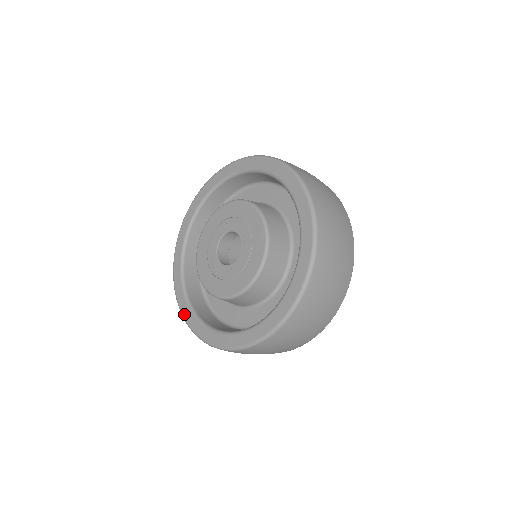
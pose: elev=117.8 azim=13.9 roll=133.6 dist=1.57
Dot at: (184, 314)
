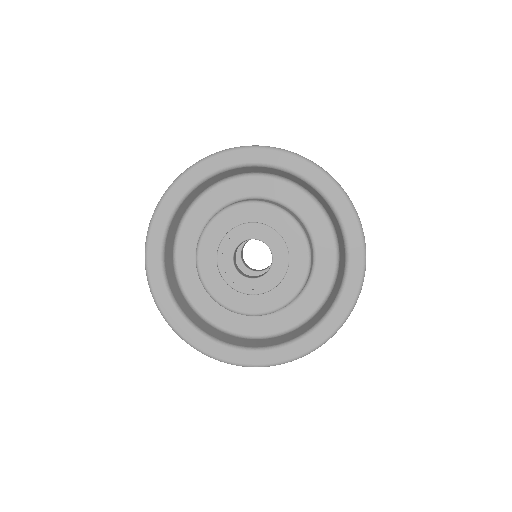
Dot at: (212, 353)
